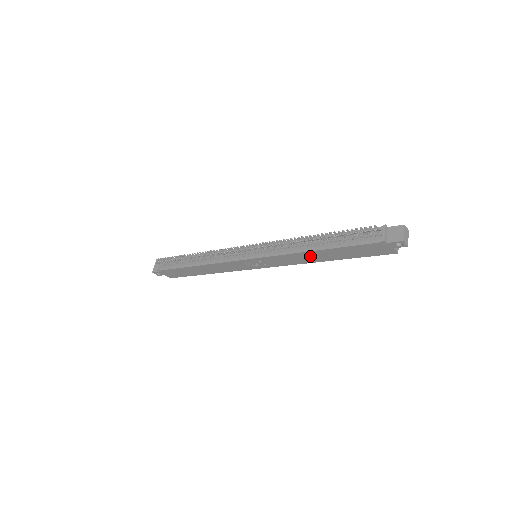
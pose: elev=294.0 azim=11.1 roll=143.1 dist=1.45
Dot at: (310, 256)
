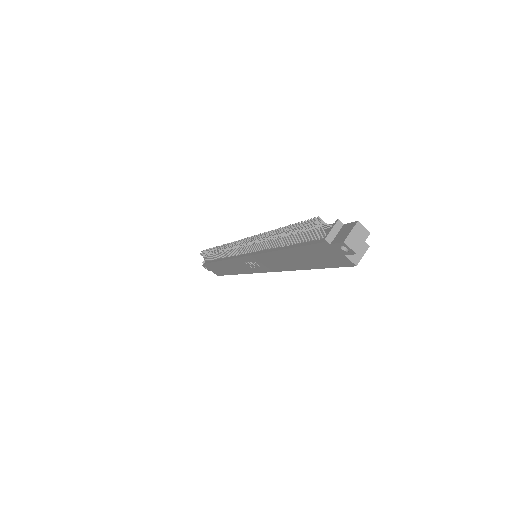
Dot at: (283, 259)
